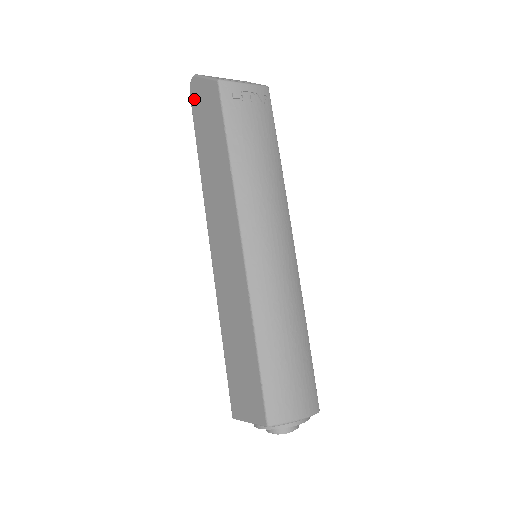
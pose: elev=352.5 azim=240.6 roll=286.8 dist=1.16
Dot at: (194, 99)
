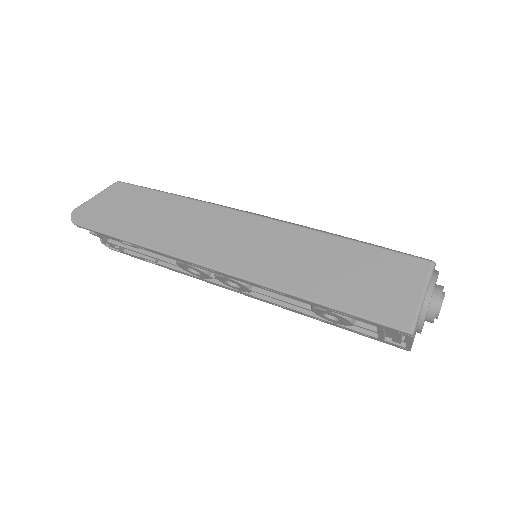
Dot at: (87, 219)
